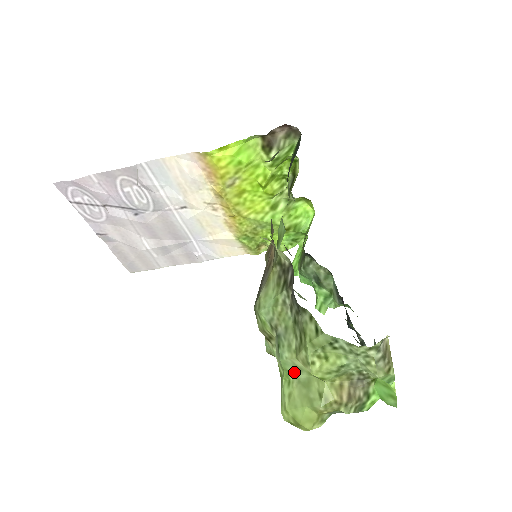
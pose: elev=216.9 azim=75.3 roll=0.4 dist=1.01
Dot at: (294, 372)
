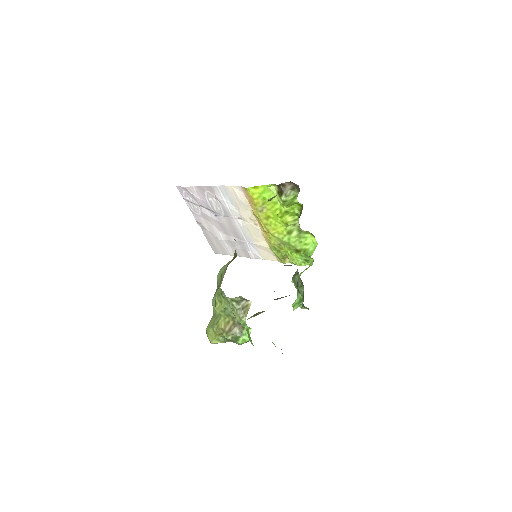
Dot at: (215, 310)
